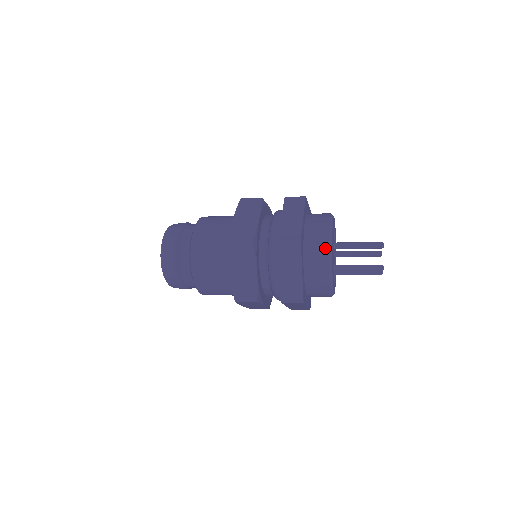
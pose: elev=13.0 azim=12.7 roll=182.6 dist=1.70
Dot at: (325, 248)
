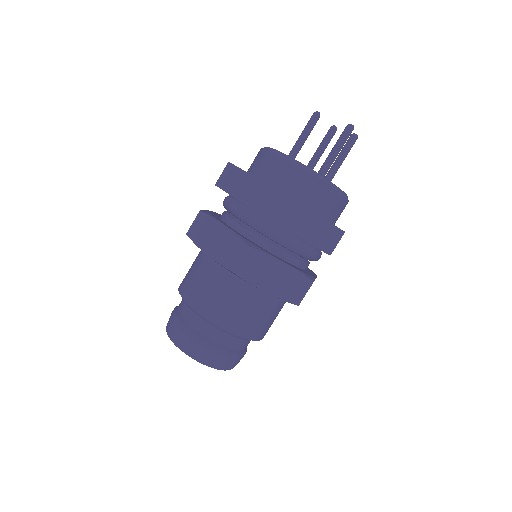
Dot at: (342, 200)
